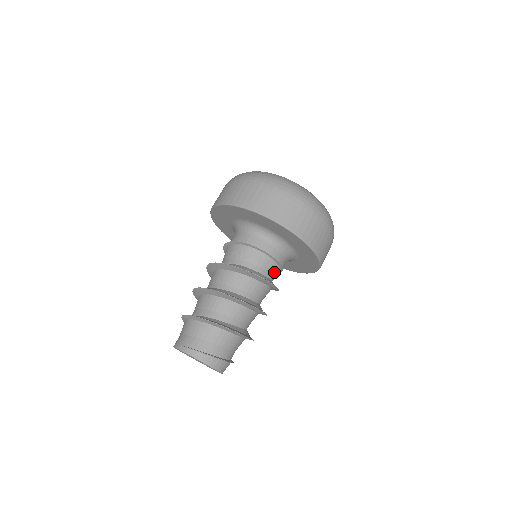
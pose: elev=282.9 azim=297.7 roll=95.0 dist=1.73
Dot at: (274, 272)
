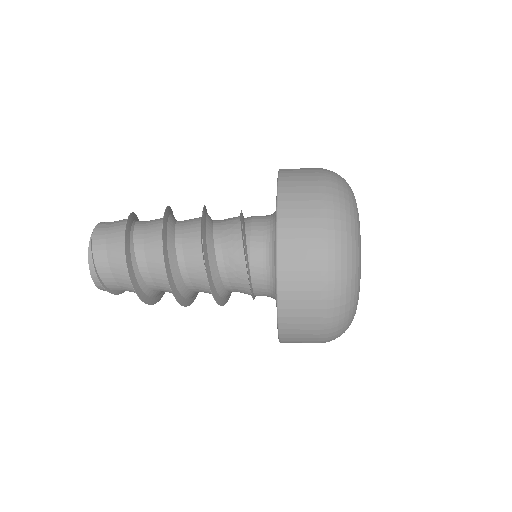
Dot at: occluded
